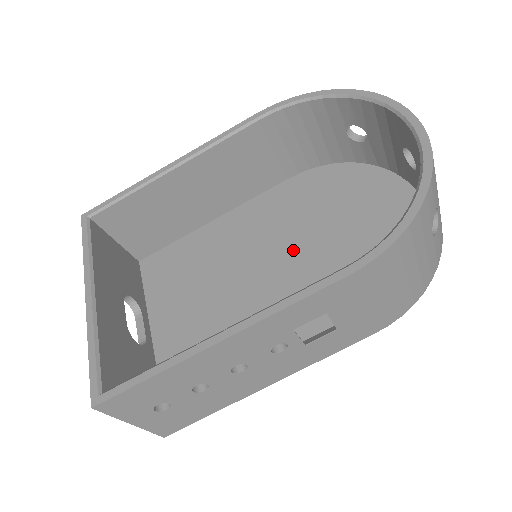
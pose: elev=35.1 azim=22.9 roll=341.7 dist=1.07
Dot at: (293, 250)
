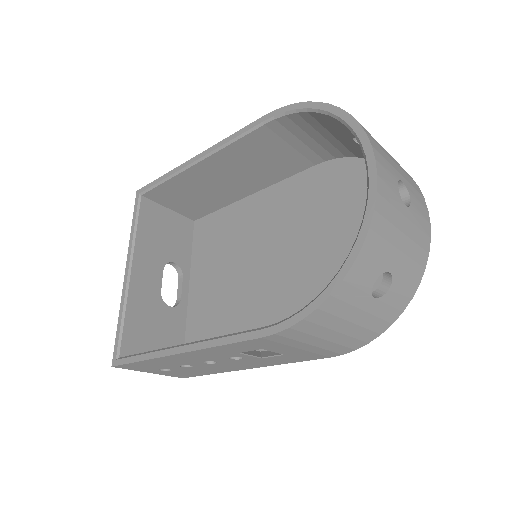
Dot at: (295, 251)
